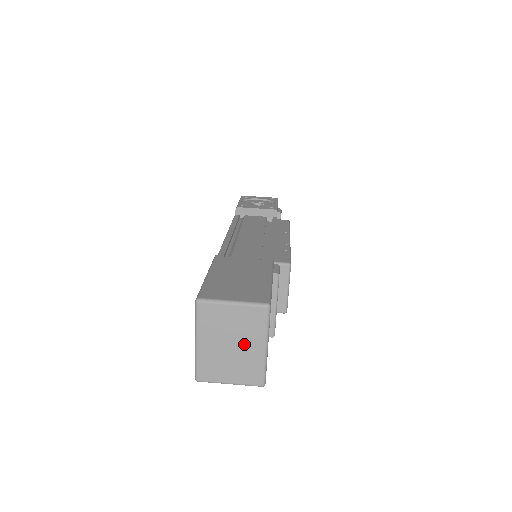
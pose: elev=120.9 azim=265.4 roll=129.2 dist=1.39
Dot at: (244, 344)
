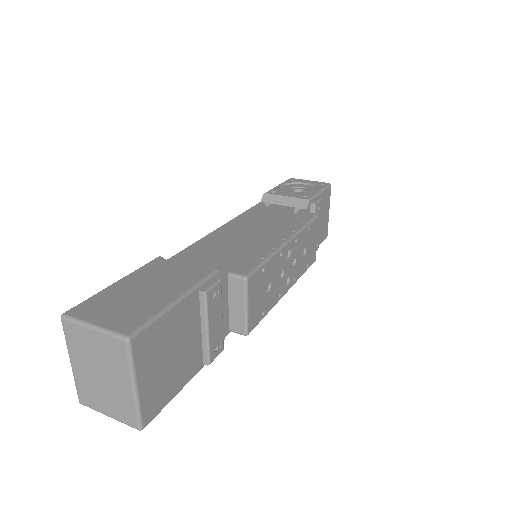
Dot at: (112, 377)
